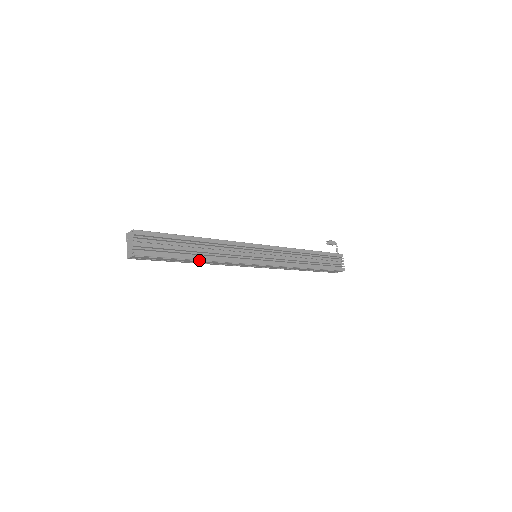
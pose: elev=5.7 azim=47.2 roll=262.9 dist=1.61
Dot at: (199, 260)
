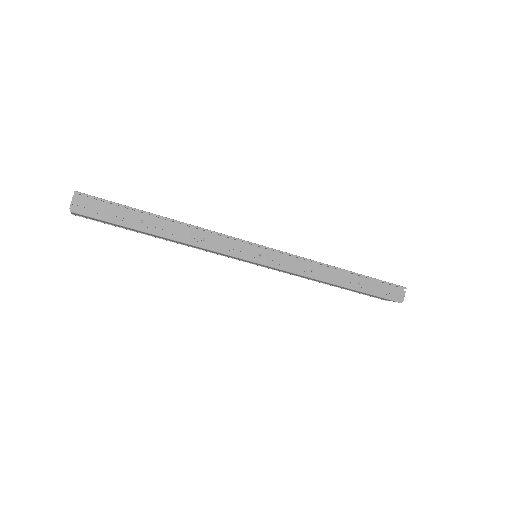
Dot at: (166, 219)
